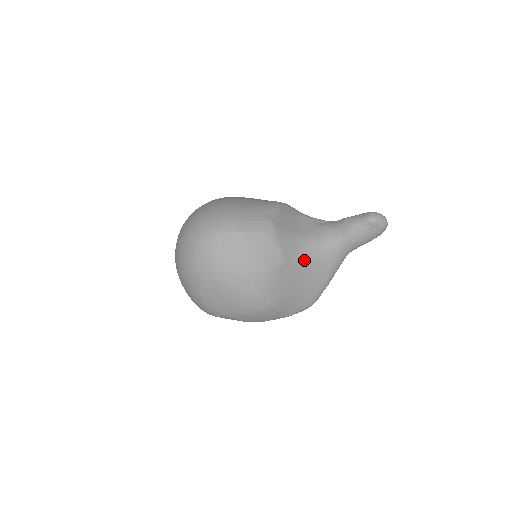
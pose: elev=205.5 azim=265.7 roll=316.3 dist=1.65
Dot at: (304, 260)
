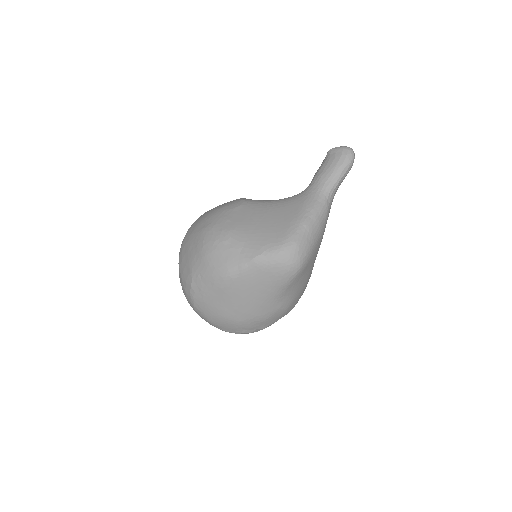
Dot at: (269, 205)
